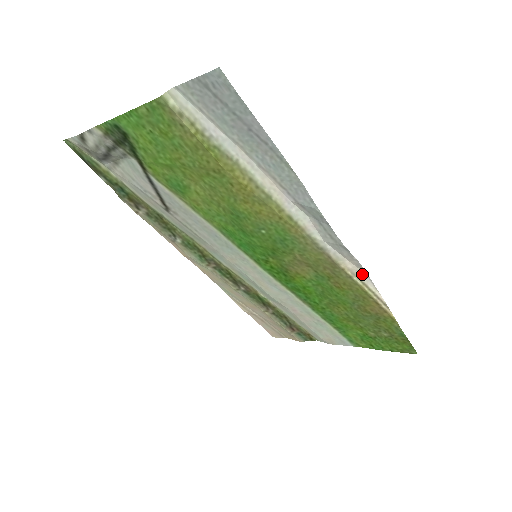
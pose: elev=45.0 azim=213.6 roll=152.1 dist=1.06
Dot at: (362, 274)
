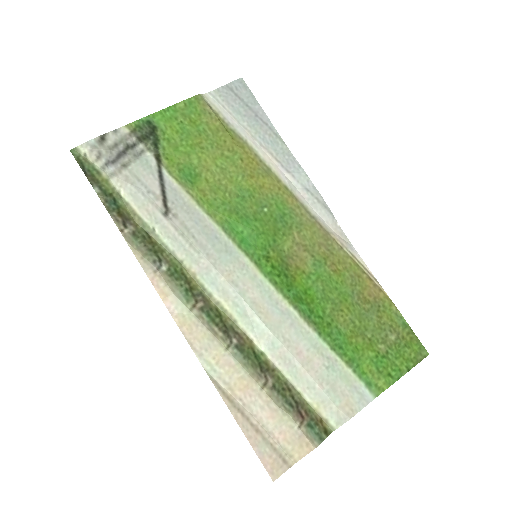
Dot at: (347, 245)
